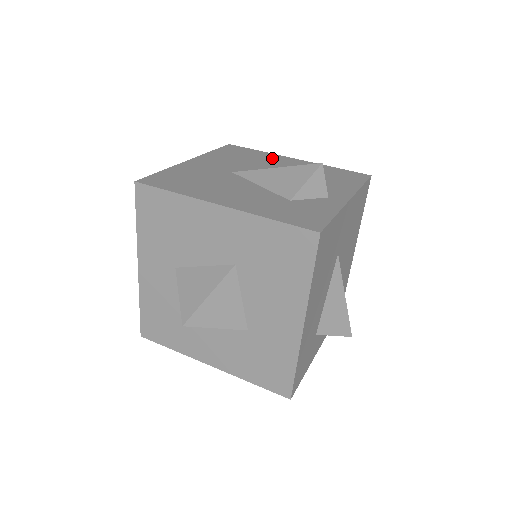
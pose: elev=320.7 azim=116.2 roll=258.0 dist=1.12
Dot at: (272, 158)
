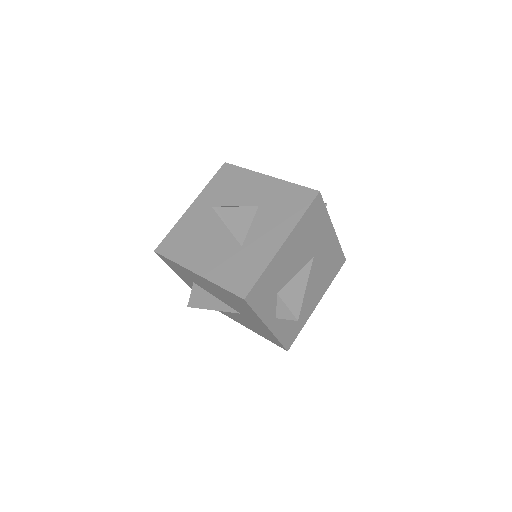
Dot at: occluded
